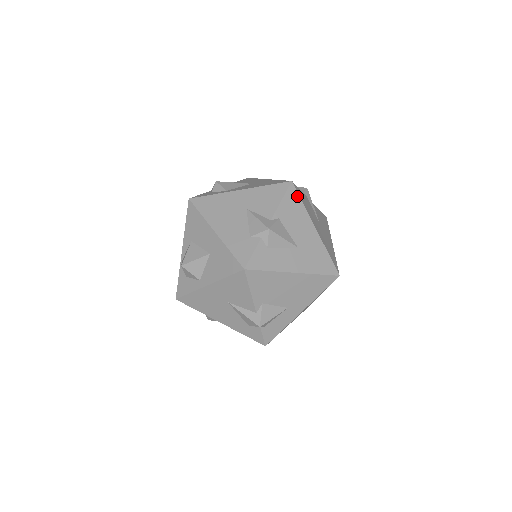
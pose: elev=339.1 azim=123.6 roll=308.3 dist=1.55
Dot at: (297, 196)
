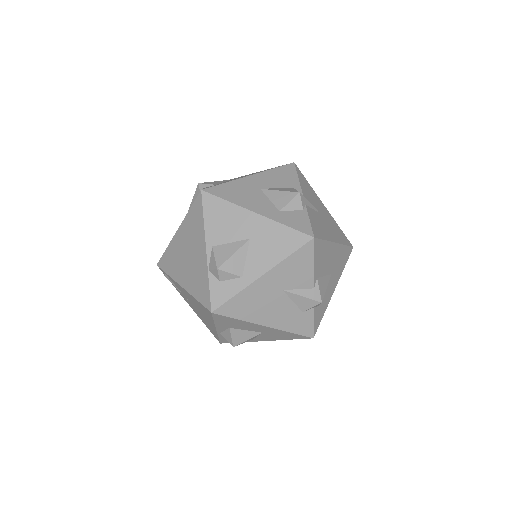
Dot at: (320, 242)
